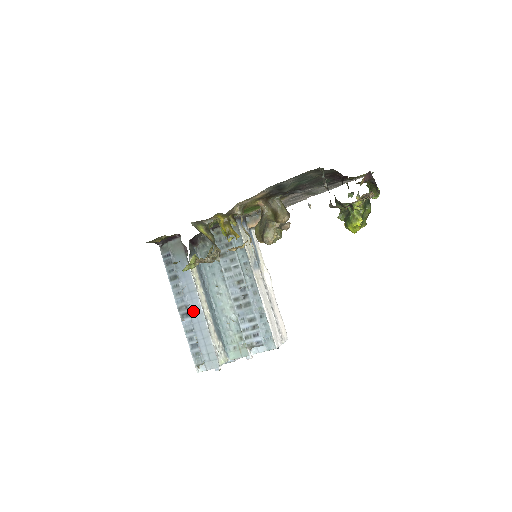
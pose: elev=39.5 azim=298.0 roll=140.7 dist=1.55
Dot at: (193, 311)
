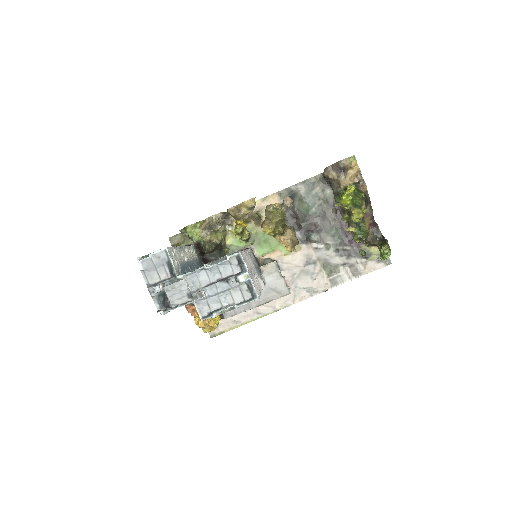
Dot at: occluded
